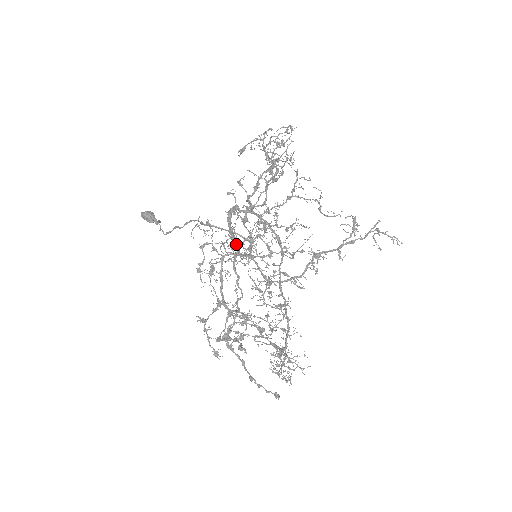
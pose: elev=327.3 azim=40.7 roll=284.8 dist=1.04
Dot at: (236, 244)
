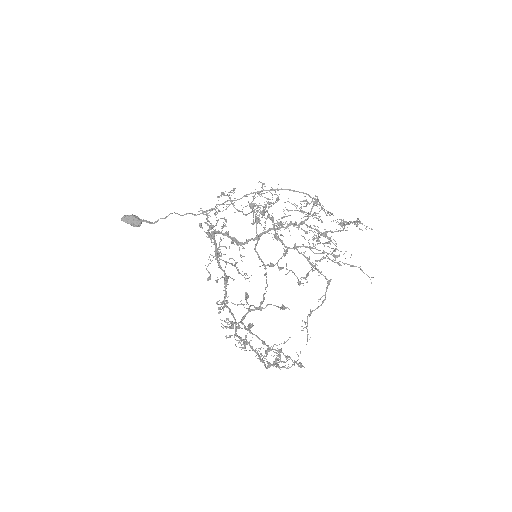
Dot at: (265, 229)
